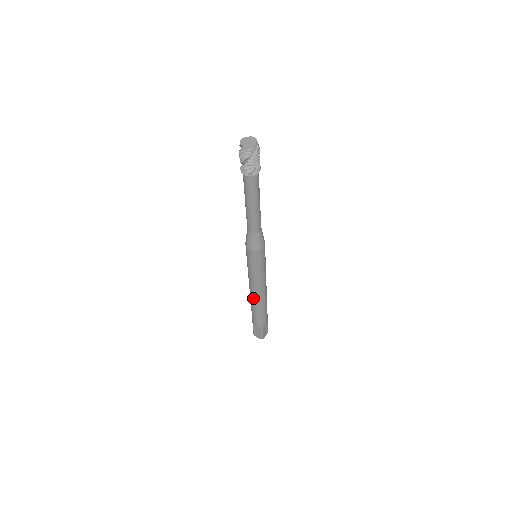
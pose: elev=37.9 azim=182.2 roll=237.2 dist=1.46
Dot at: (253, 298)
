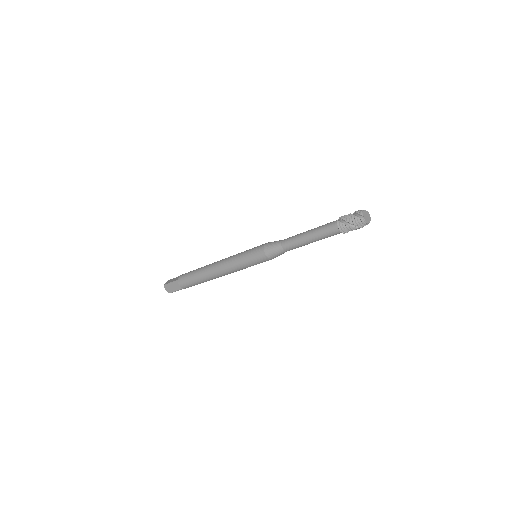
Dot at: (212, 274)
